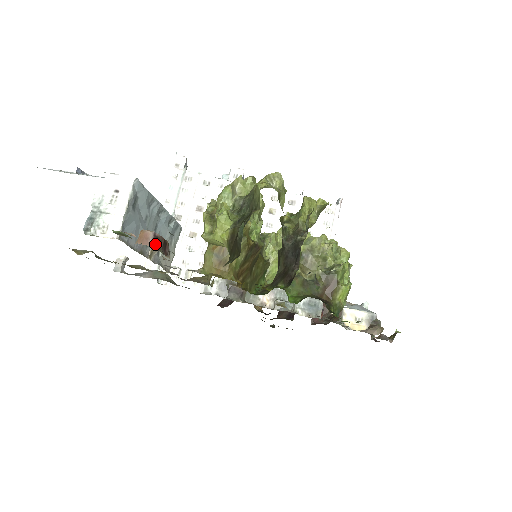
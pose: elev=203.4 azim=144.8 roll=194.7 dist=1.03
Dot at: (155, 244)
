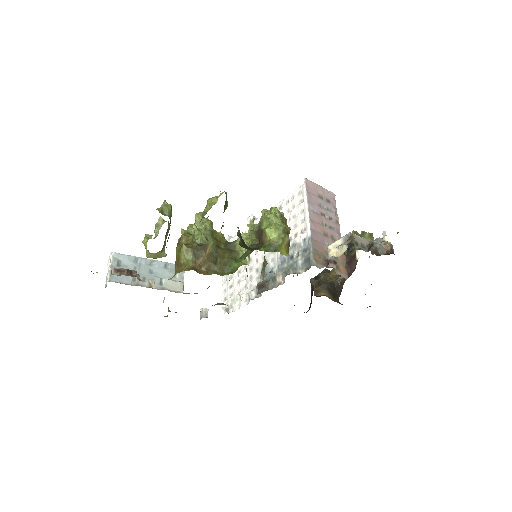
Dot at: (118, 273)
